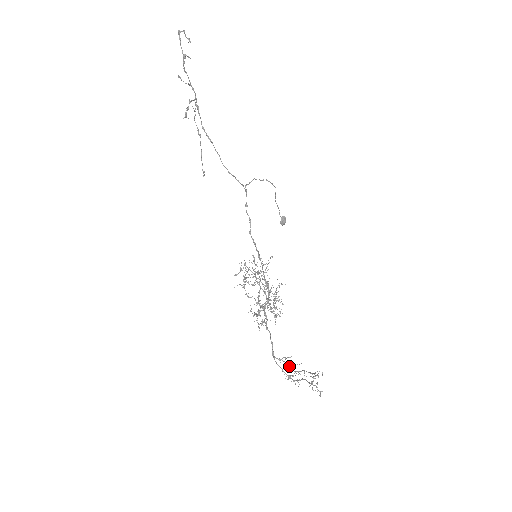
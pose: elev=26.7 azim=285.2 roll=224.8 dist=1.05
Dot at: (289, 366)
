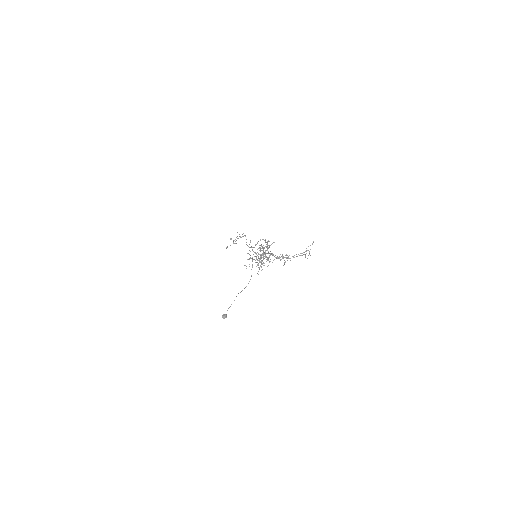
Dot at: occluded
